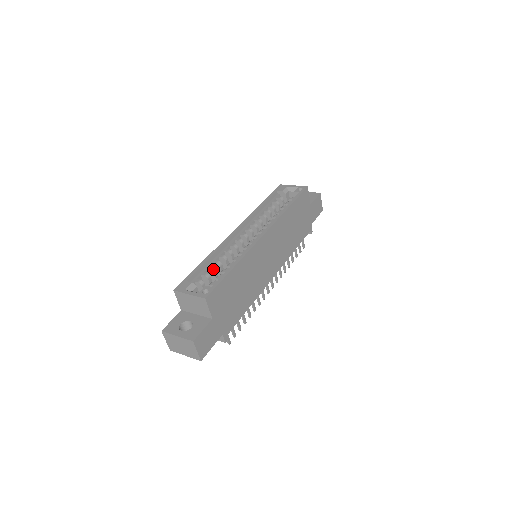
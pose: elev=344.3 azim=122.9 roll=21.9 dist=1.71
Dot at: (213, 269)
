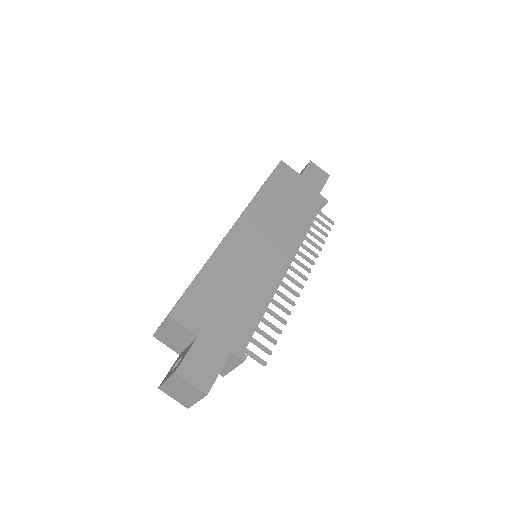
Dot at: occluded
